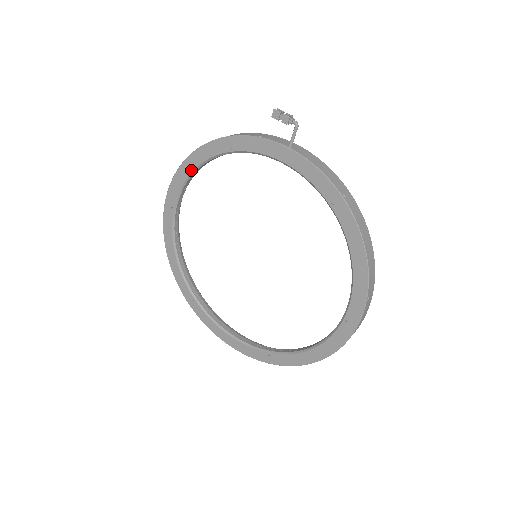
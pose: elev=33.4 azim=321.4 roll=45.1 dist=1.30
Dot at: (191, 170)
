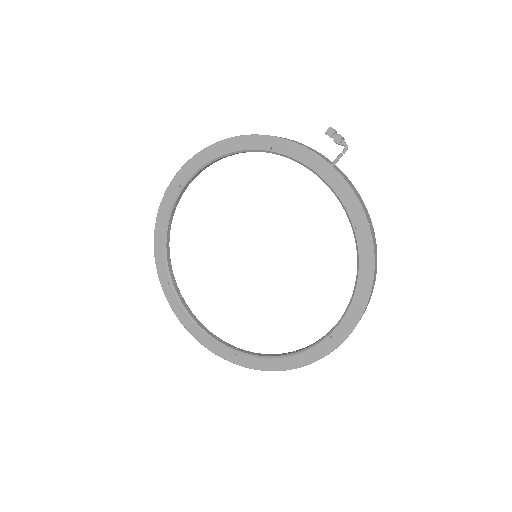
Dot at: (218, 155)
